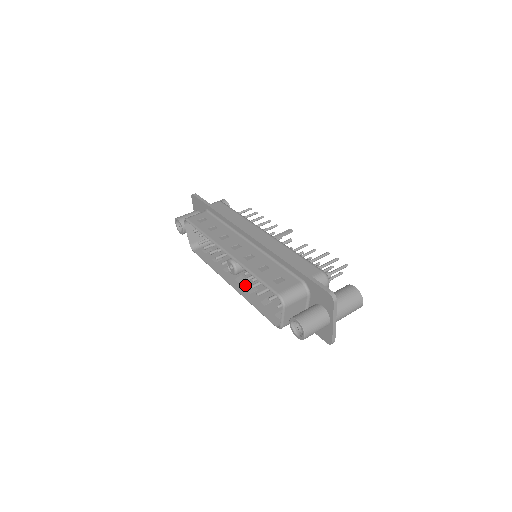
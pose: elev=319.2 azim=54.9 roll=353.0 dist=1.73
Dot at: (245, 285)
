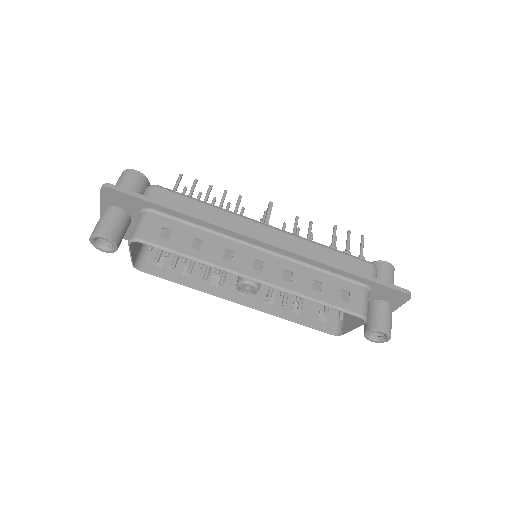
Dot at: (257, 296)
